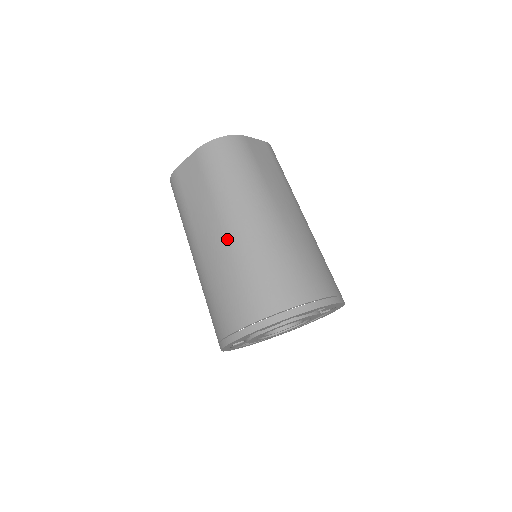
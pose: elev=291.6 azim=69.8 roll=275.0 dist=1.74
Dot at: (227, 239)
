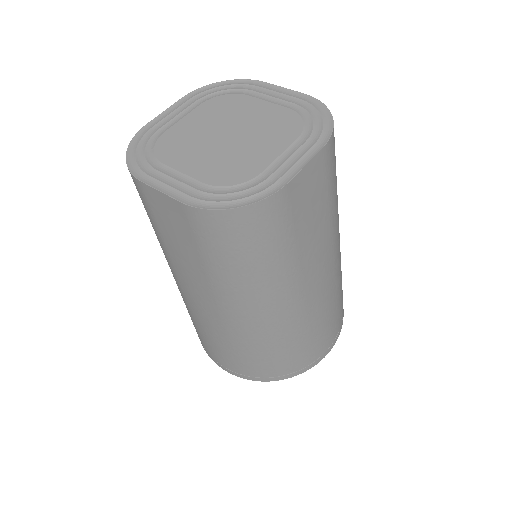
Dot at: (223, 318)
